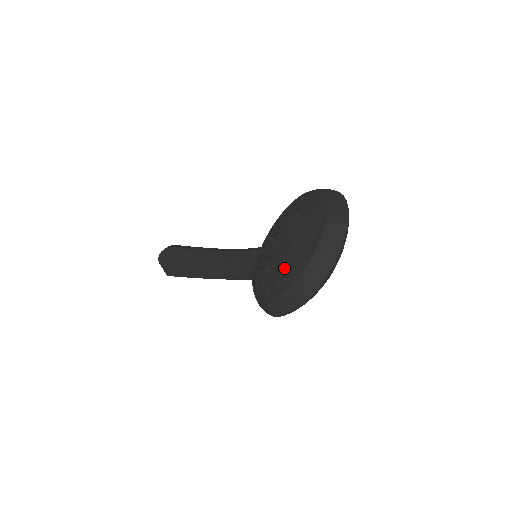
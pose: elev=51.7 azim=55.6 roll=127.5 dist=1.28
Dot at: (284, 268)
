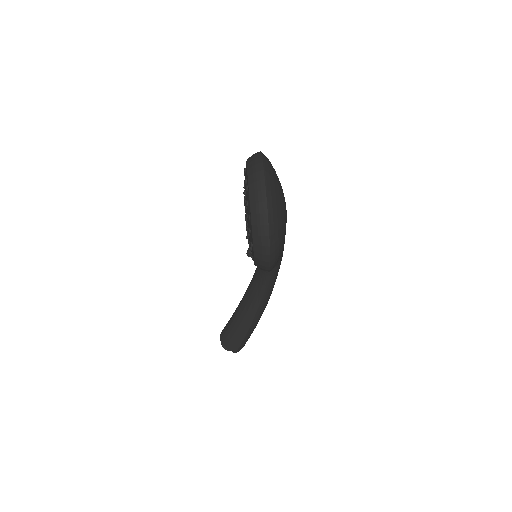
Dot at: (247, 217)
